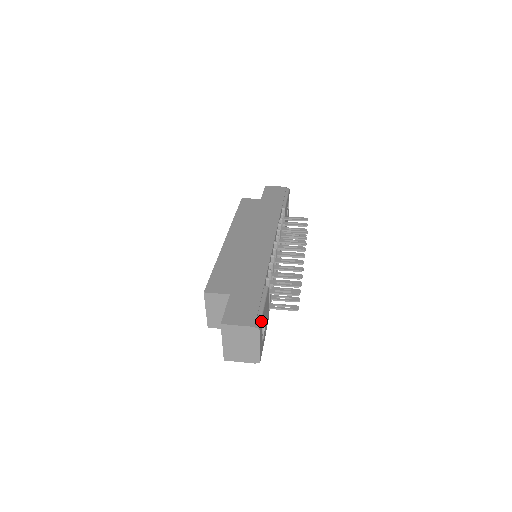
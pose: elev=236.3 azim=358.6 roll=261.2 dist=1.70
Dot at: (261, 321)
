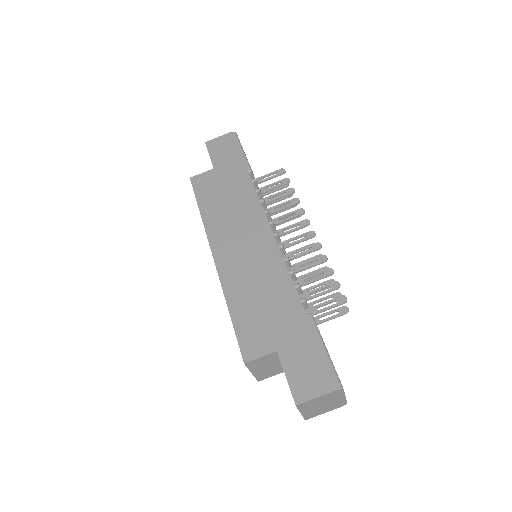
Dot at: (336, 373)
